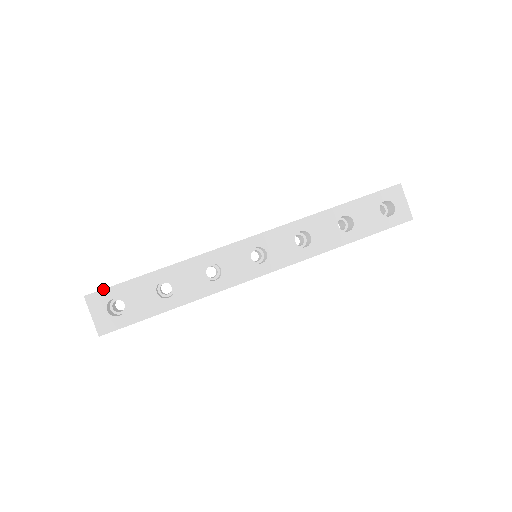
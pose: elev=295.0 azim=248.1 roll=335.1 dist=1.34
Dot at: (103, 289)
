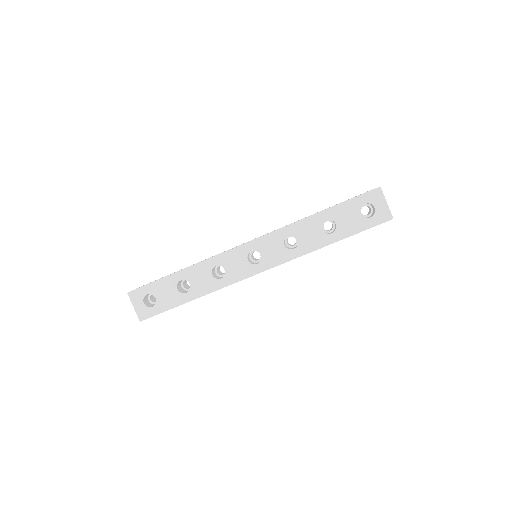
Dot at: (140, 287)
